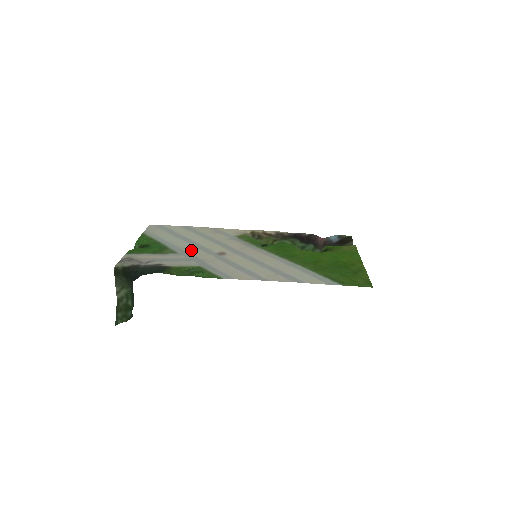
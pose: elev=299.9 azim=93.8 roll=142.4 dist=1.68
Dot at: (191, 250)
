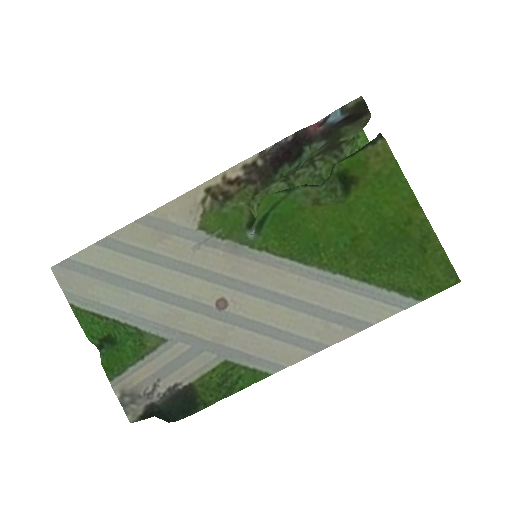
Dot at: (177, 320)
